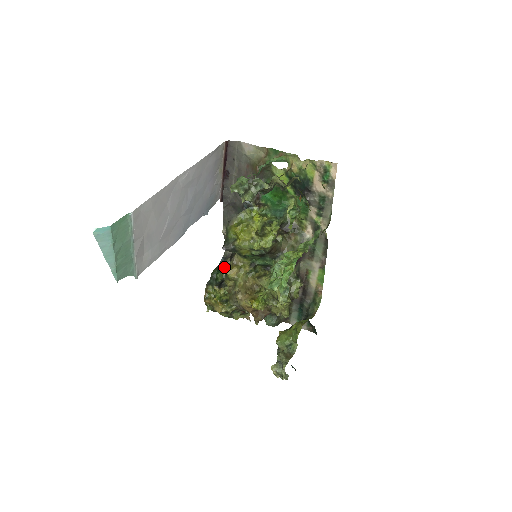
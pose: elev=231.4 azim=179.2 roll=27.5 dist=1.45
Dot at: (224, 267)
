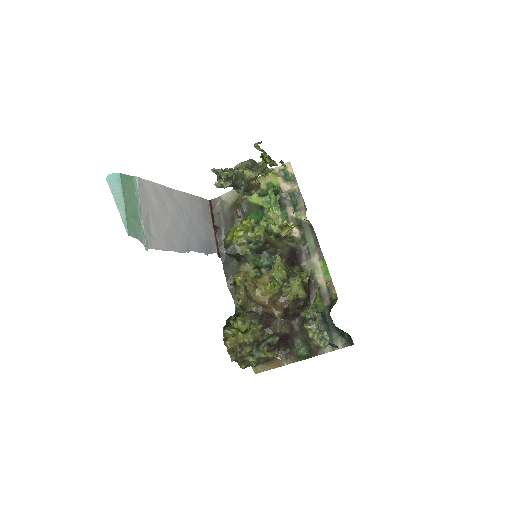
Dot at: (237, 313)
